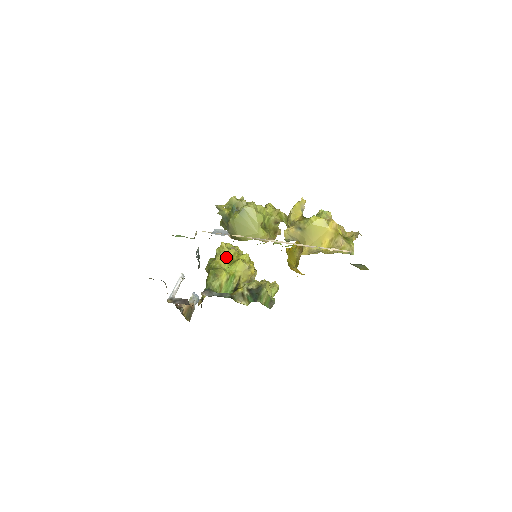
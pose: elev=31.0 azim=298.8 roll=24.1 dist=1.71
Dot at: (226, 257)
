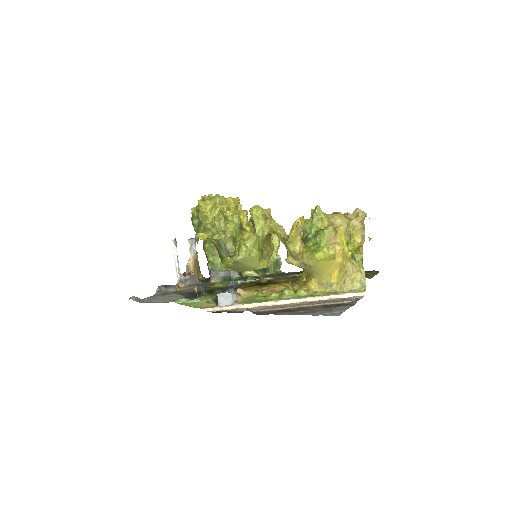
Dot at: occluded
